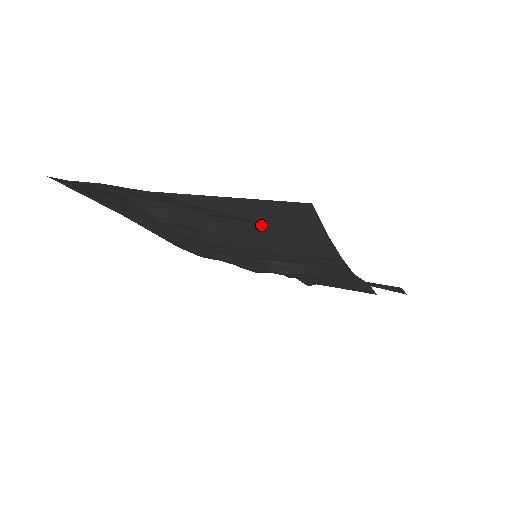
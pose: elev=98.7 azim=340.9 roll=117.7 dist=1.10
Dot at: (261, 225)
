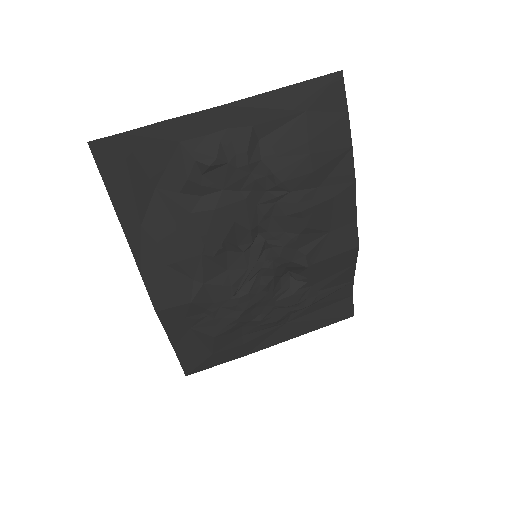
Dot at: (307, 114)
